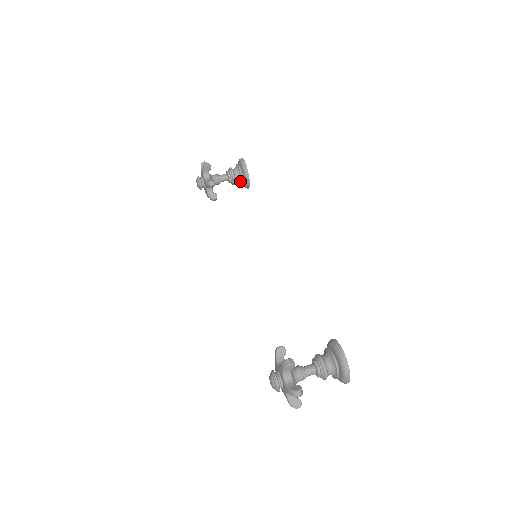
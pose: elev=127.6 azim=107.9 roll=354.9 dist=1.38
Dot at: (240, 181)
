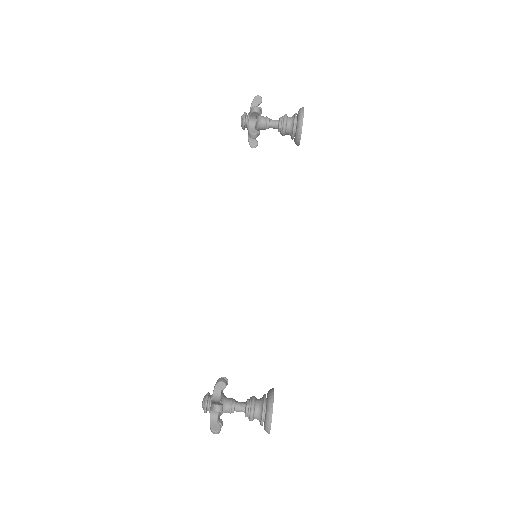
Dot at: (291, 136)
